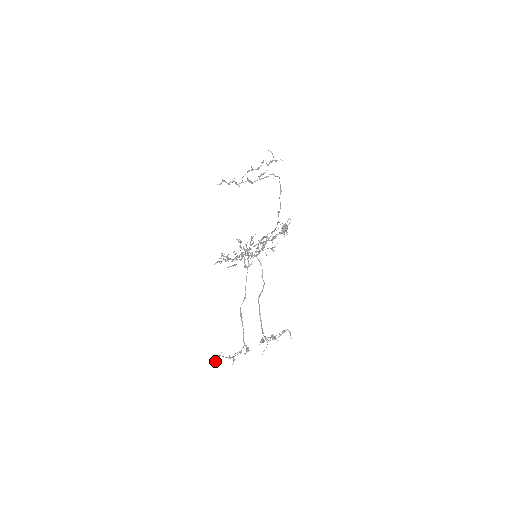
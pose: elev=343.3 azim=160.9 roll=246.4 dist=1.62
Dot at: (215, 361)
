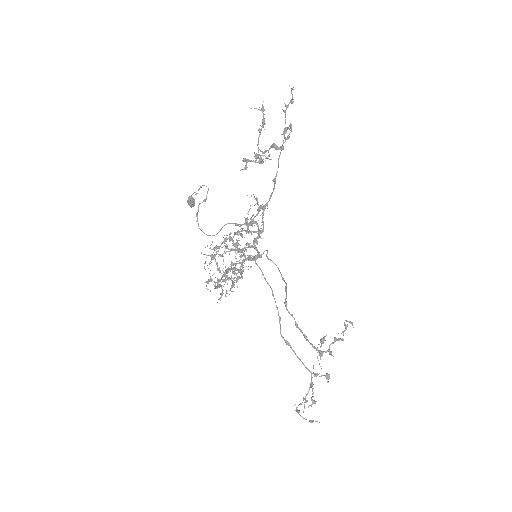
Dot at: (312, 421)
